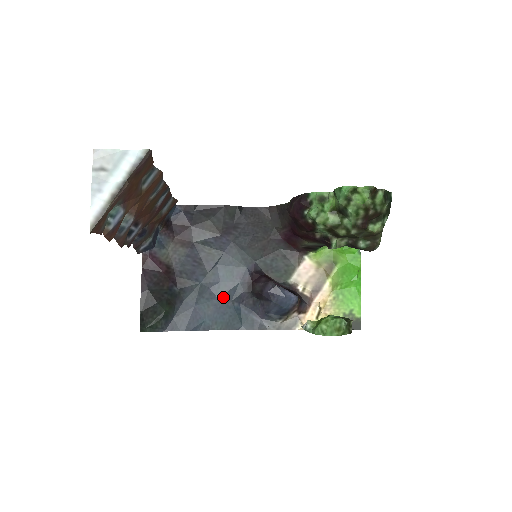
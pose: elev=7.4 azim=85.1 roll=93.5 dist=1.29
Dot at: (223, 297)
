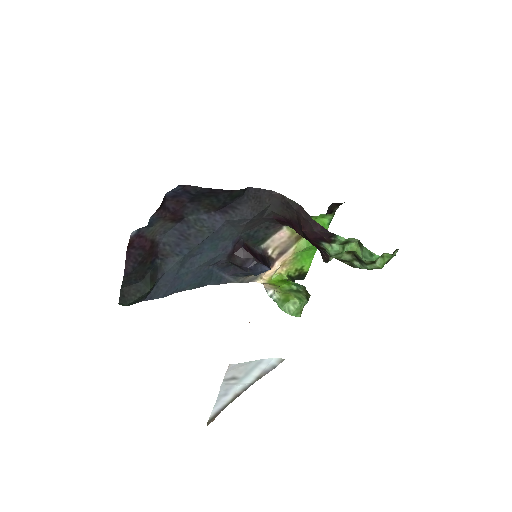
Dot at: (202, 265)
